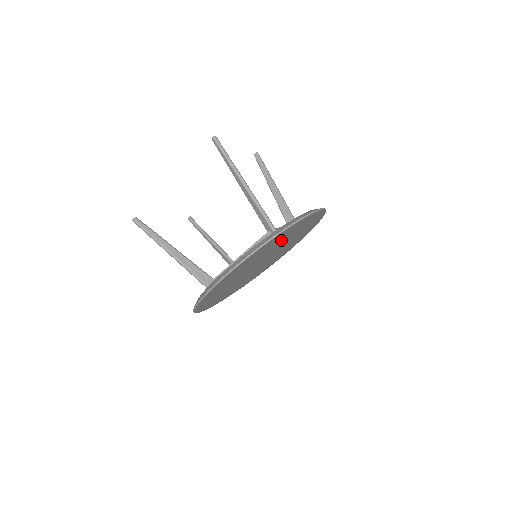
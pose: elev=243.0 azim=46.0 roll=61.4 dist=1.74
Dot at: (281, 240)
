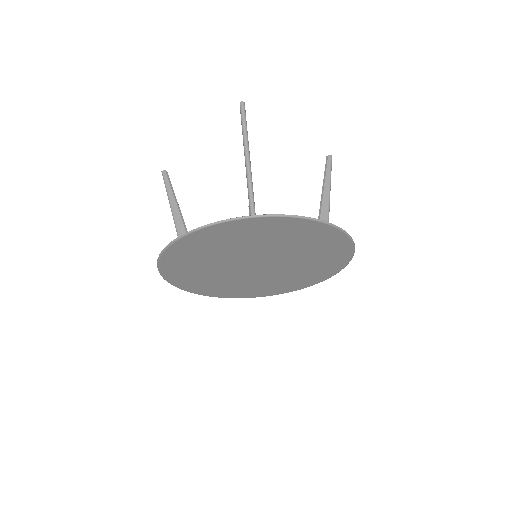
Dot at: (264, 239)
